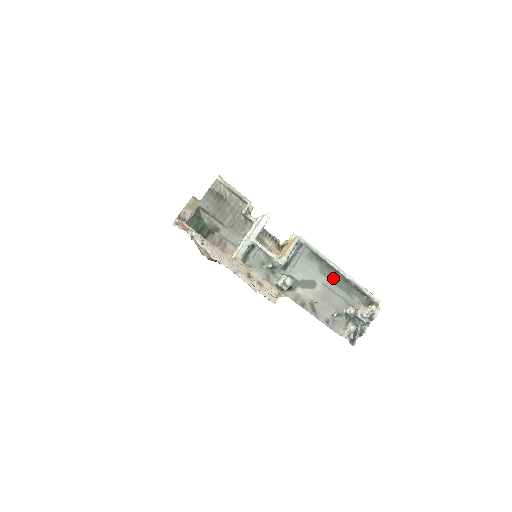
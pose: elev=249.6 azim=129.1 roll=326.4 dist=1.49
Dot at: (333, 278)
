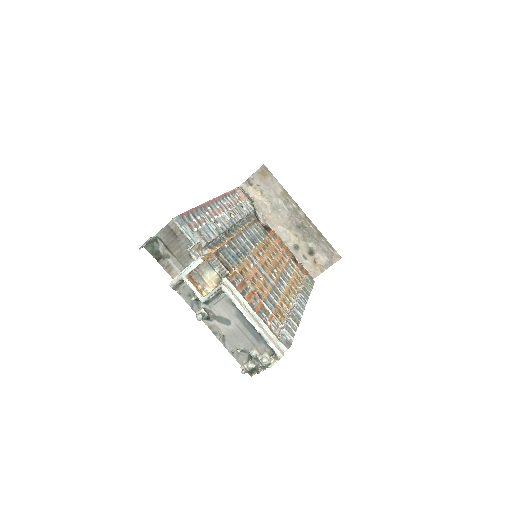
Dot at: (247, 324)
